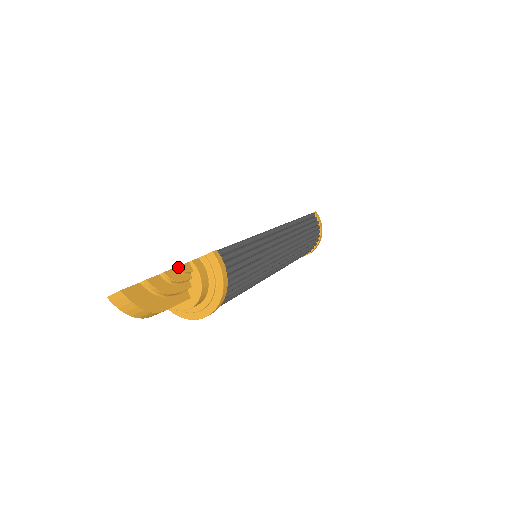
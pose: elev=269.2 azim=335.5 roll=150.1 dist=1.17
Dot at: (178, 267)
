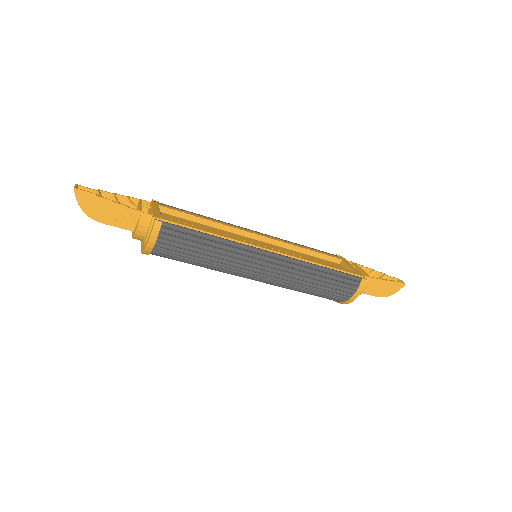
Dot at: (128, 207)
